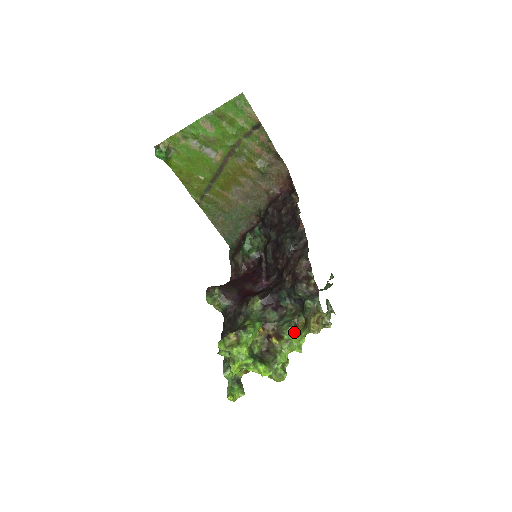
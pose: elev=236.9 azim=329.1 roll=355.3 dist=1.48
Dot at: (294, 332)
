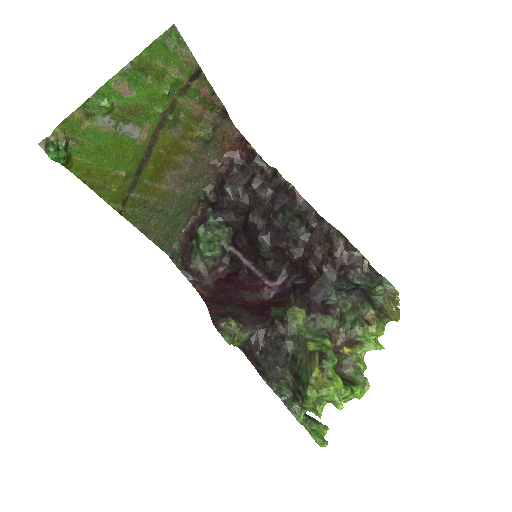
Dot at: (370, 330)
